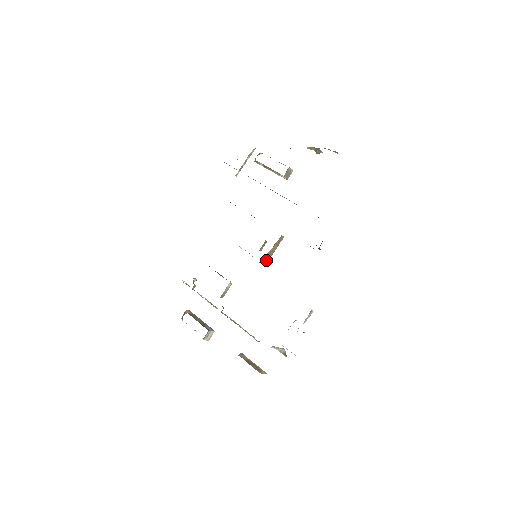
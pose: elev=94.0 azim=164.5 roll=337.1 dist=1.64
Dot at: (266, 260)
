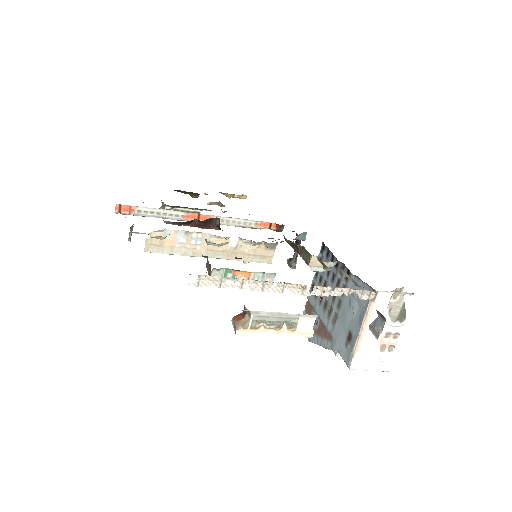
Dot at: (271, 257)
